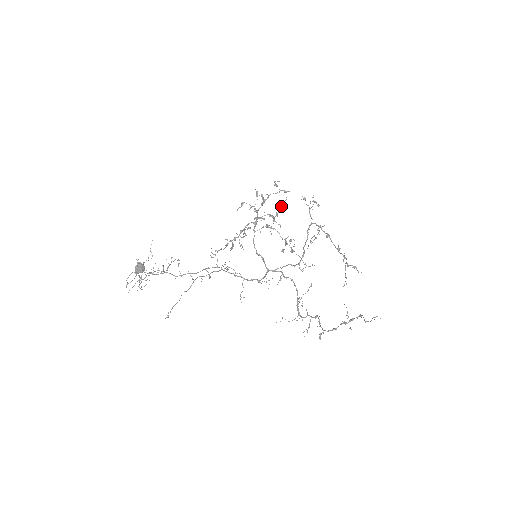
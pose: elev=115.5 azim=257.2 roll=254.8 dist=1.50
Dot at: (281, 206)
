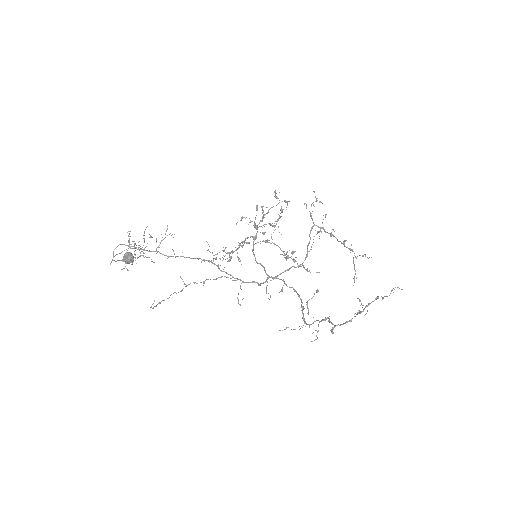
Dot at: (282, 210)
